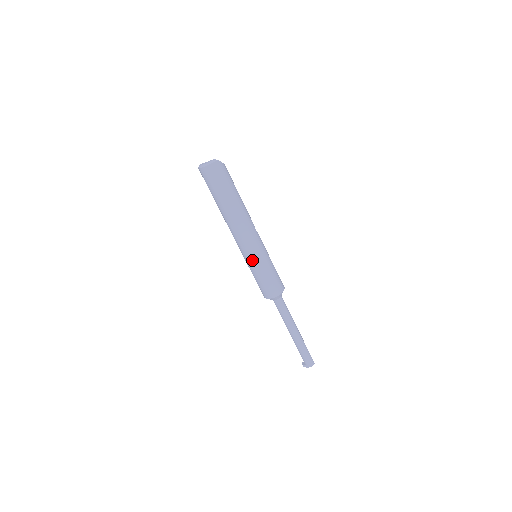
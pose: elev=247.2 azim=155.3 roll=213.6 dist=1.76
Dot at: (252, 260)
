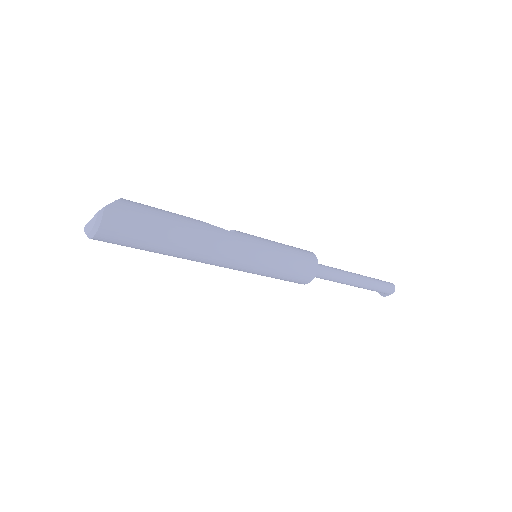
Dot at: (258, 270)
